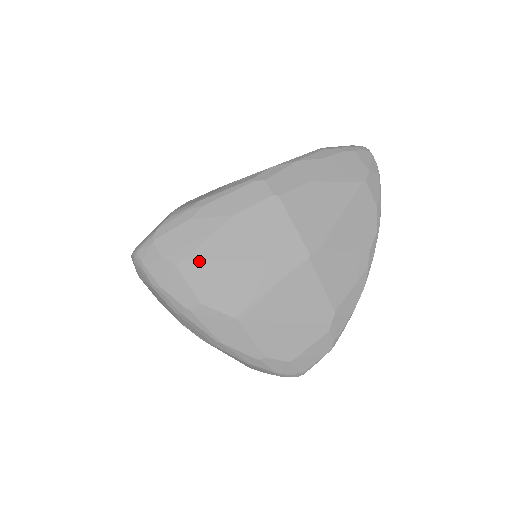
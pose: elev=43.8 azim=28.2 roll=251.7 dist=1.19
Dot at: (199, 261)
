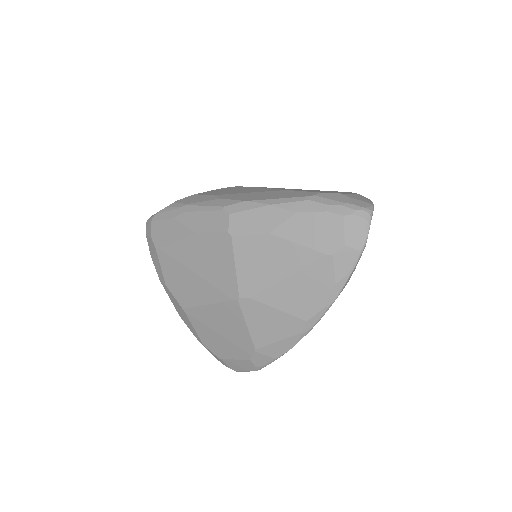
Dot at: (169, 255)
